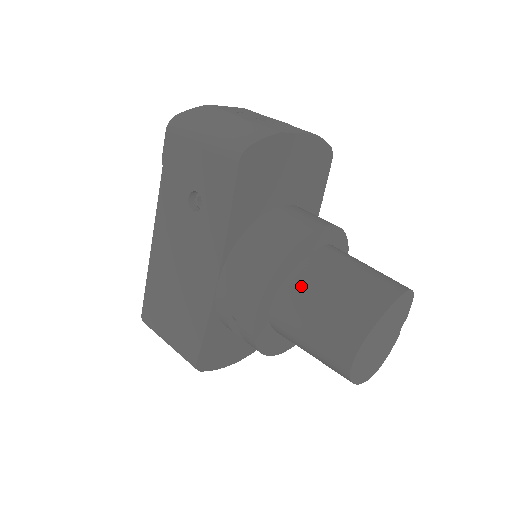
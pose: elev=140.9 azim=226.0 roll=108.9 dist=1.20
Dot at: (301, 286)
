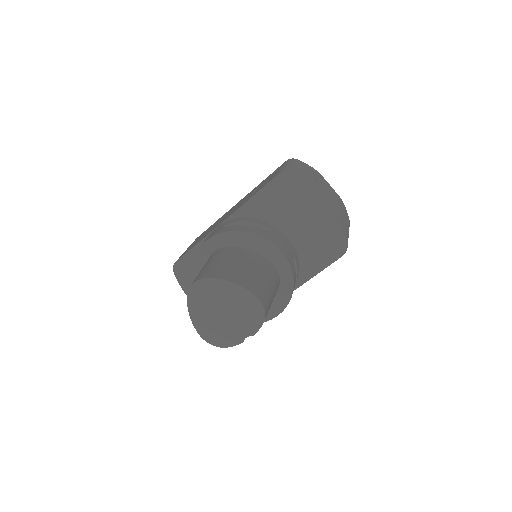
Dot at: (232, 252)
